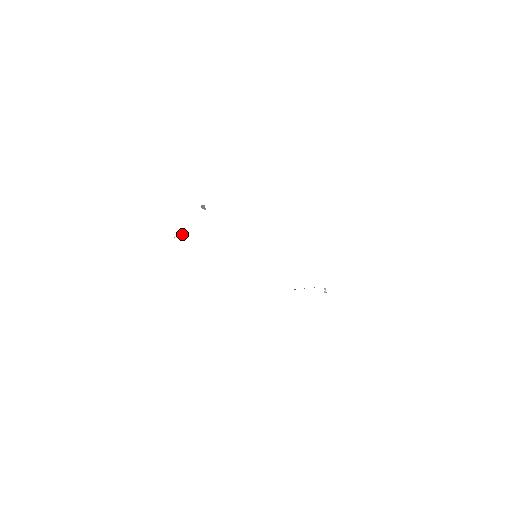
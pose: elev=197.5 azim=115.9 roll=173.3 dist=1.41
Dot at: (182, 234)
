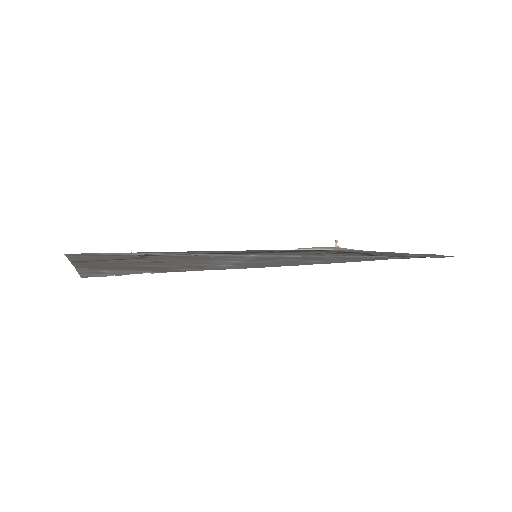
Dot at: (159, 262)
